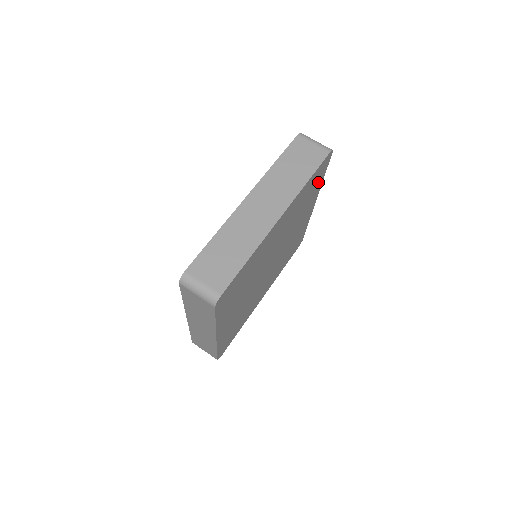
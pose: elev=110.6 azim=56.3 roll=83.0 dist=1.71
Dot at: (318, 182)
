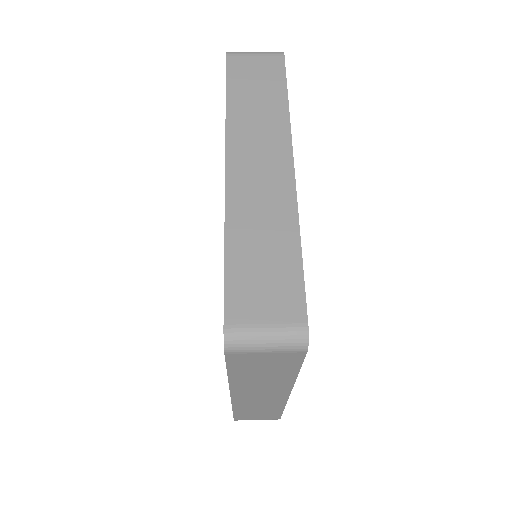
Dot at: occluded
